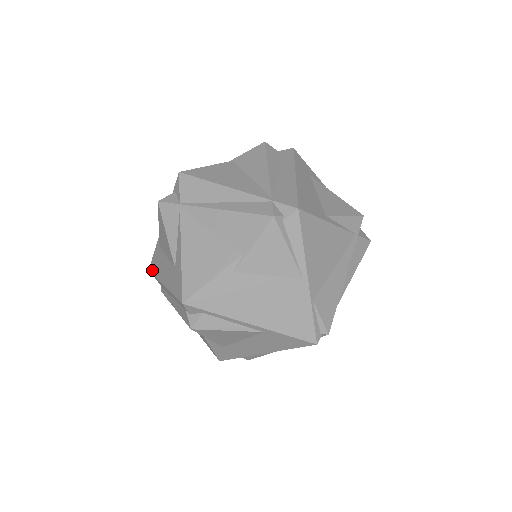
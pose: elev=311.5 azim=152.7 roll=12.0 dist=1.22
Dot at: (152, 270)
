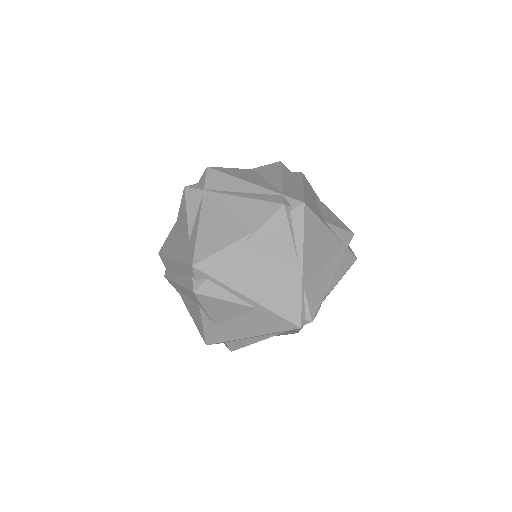
Dot at: (162, 252)
